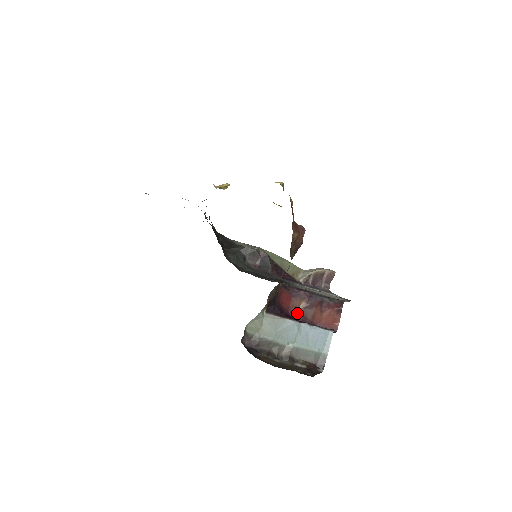
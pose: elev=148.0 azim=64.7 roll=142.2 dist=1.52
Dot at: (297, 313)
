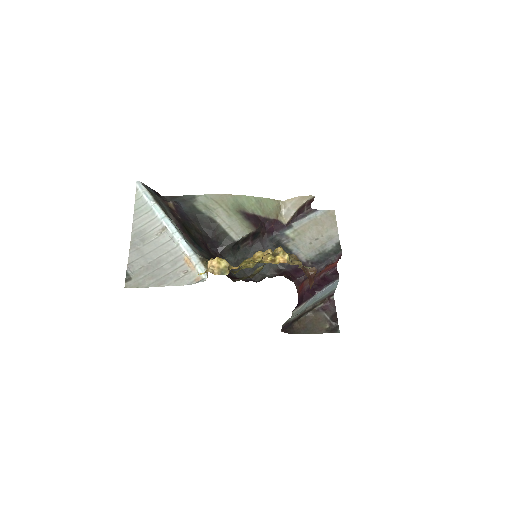
Dot at: occluded
